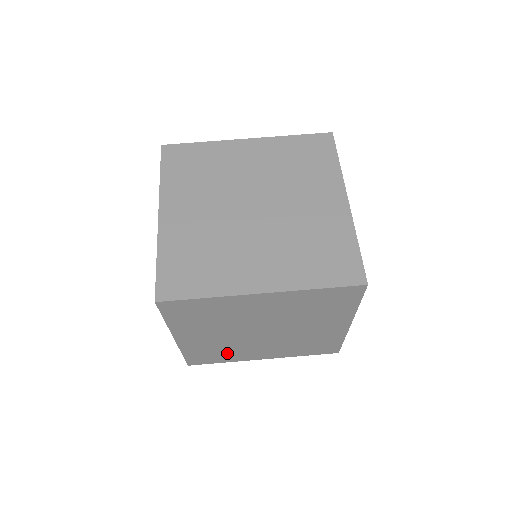
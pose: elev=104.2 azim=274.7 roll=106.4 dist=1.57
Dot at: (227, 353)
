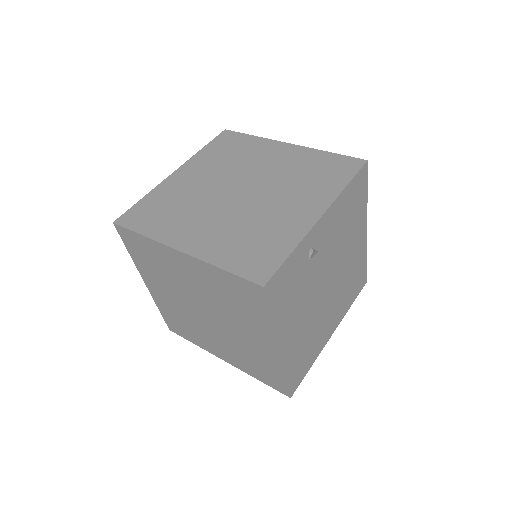
Dot at: (191, 330)
